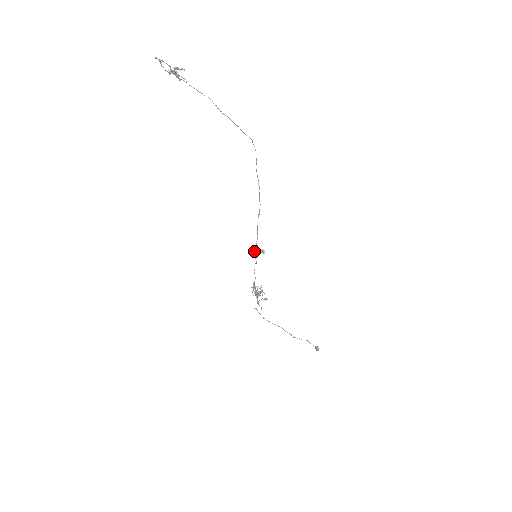
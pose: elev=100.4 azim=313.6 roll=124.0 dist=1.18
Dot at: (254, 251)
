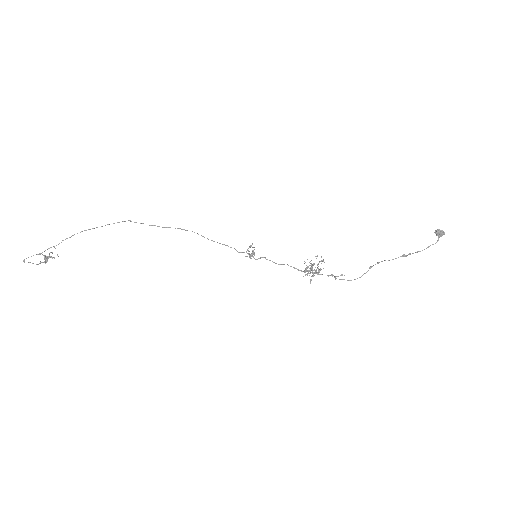
Dot at: (249, 257)
